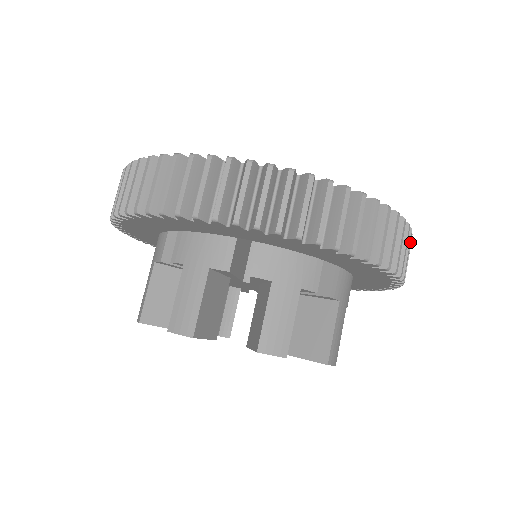
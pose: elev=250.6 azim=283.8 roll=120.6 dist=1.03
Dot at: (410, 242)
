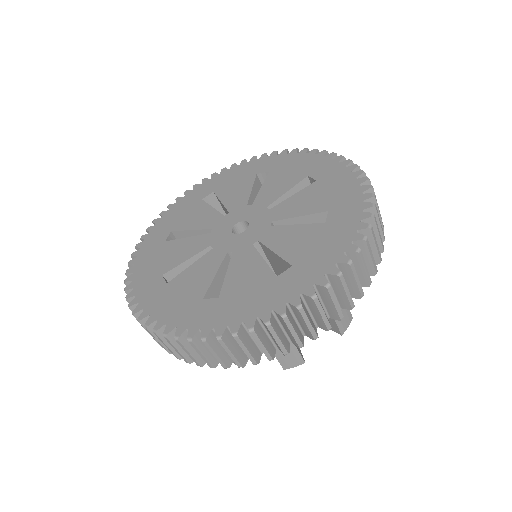
Dot at: (363, 258)
